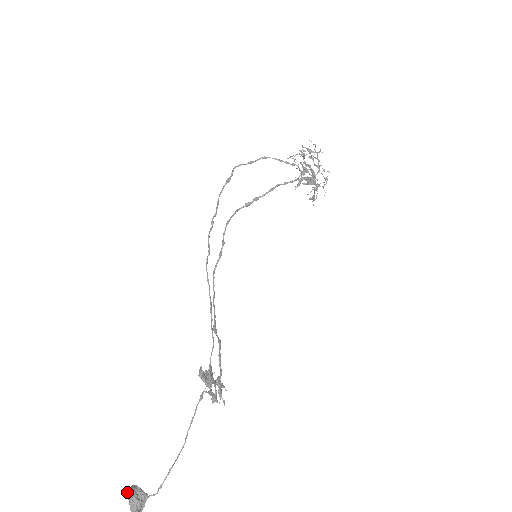
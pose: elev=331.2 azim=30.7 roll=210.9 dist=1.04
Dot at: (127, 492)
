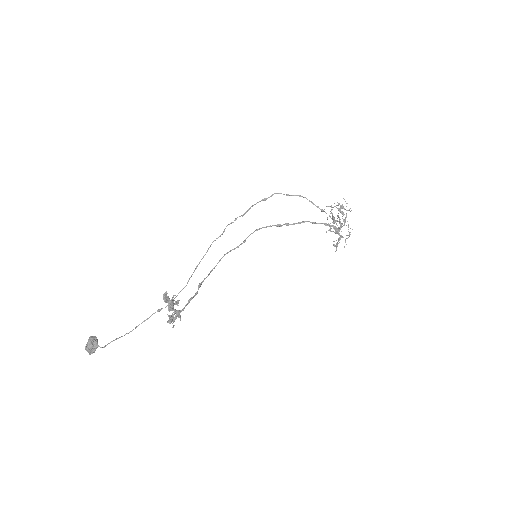
Dot at: (89, 337)
